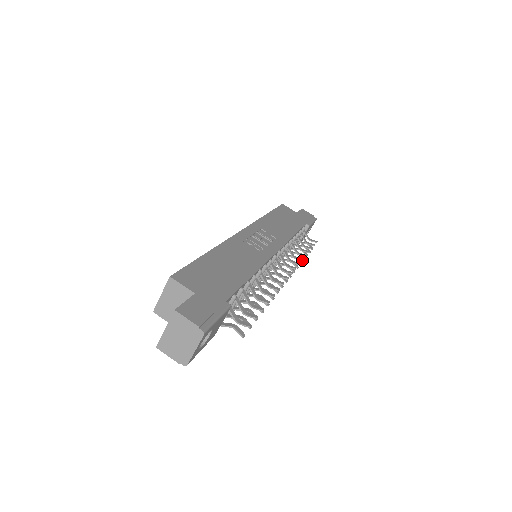
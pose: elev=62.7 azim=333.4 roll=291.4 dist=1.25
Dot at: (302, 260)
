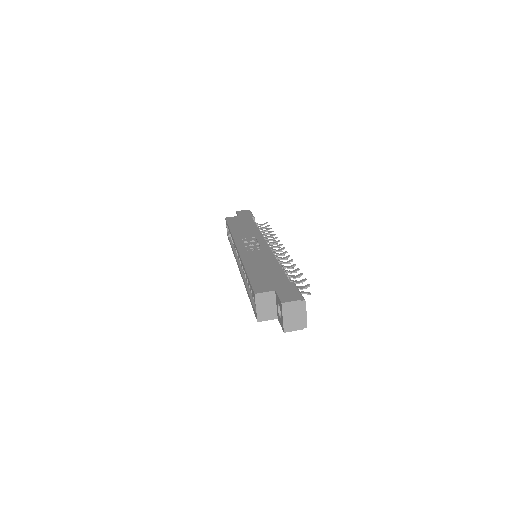
Dot at: occluded
